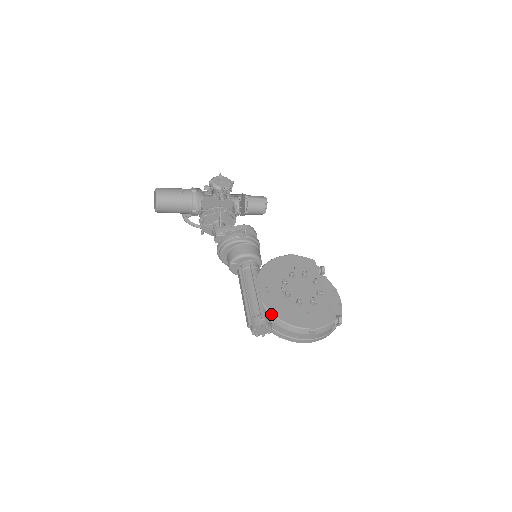
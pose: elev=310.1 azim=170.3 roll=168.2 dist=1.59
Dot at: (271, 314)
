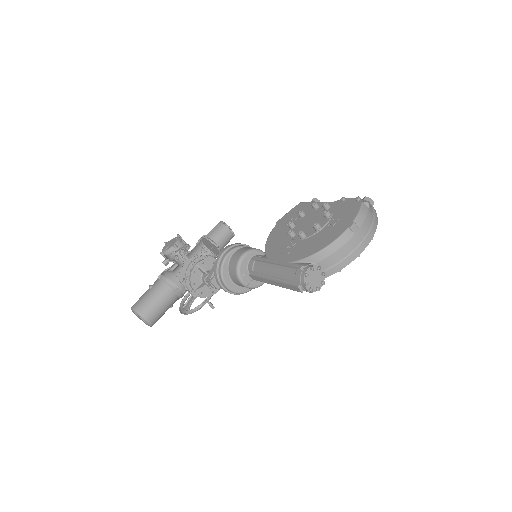
Dot at: (305, 259)
